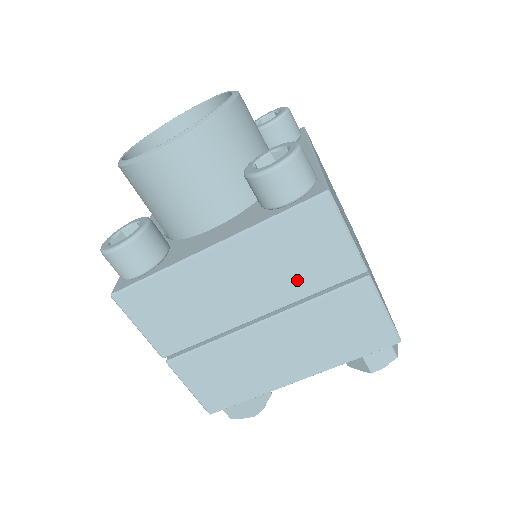
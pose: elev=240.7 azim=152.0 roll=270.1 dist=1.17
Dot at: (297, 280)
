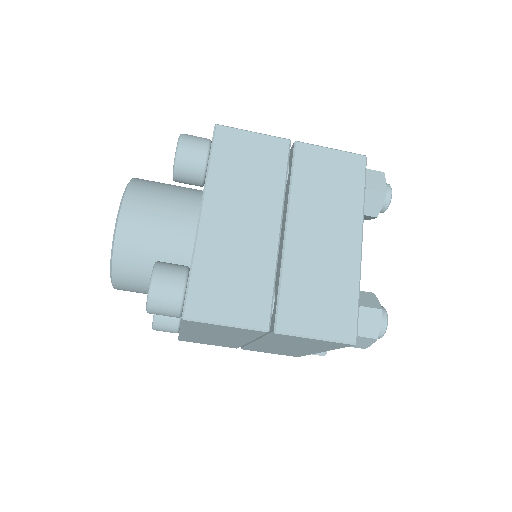
Dot at: (266, 183)
